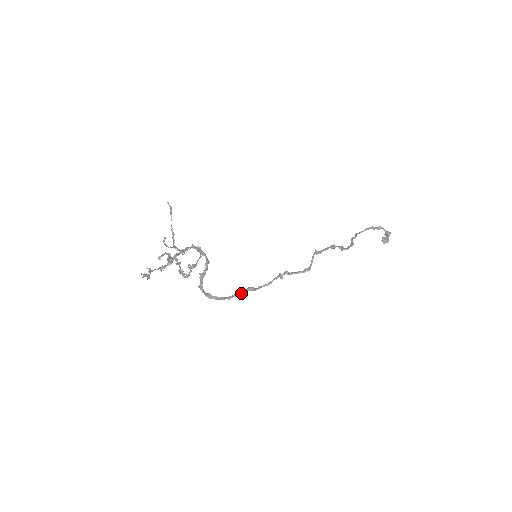
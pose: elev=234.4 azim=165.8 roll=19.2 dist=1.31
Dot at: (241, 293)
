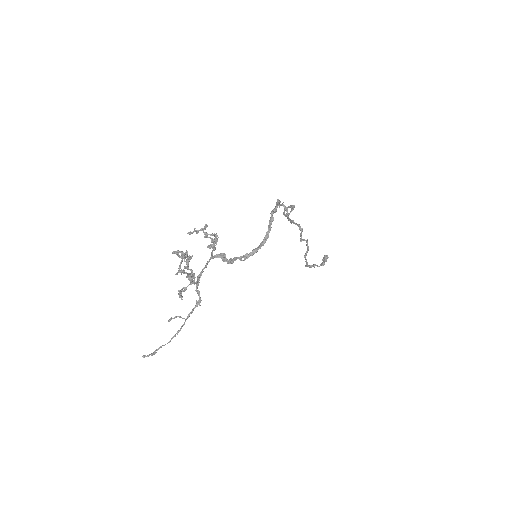
Dot at: (271, 215)
